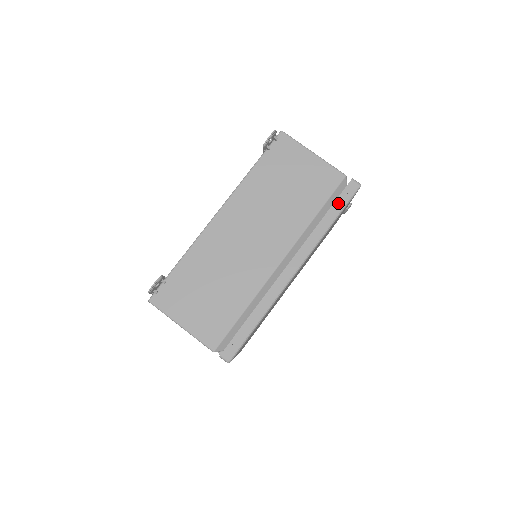
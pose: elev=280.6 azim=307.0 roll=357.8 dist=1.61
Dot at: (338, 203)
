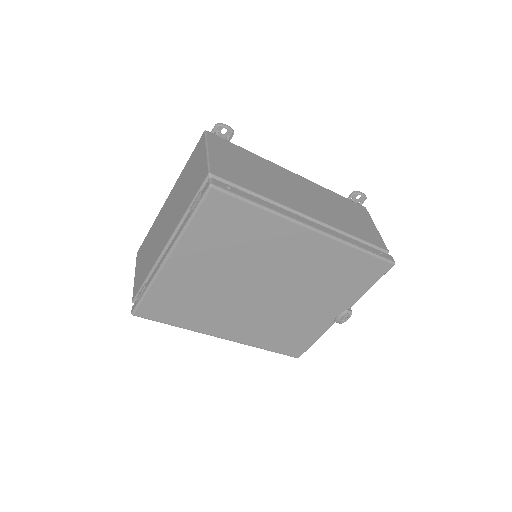
Dot at: (373, 249)
